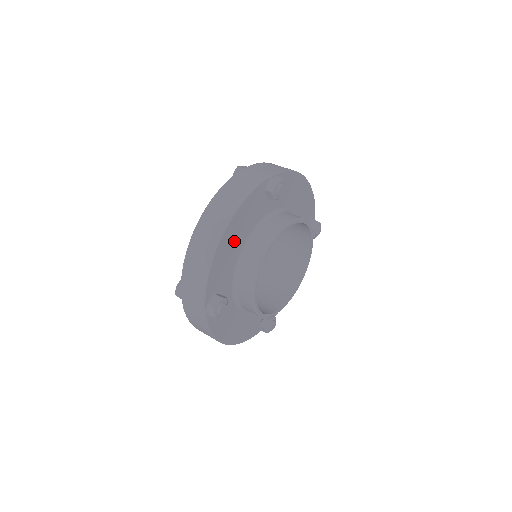
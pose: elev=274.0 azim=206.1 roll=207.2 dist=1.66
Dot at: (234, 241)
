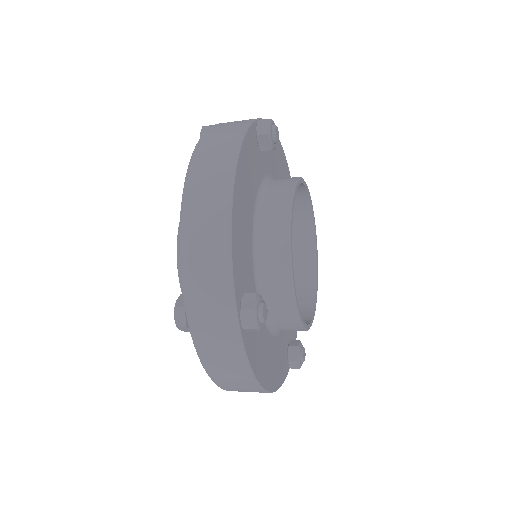
Dot at: (244, 207)
